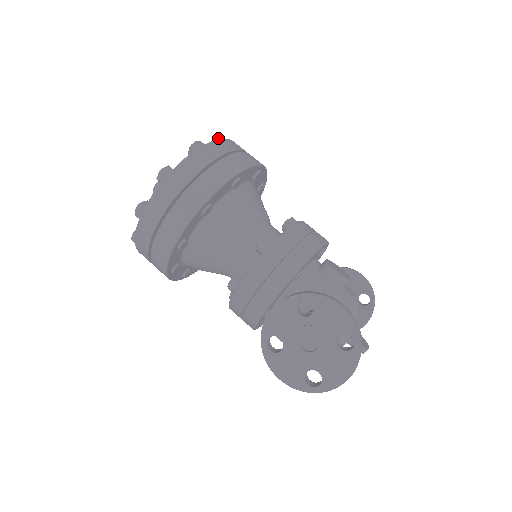
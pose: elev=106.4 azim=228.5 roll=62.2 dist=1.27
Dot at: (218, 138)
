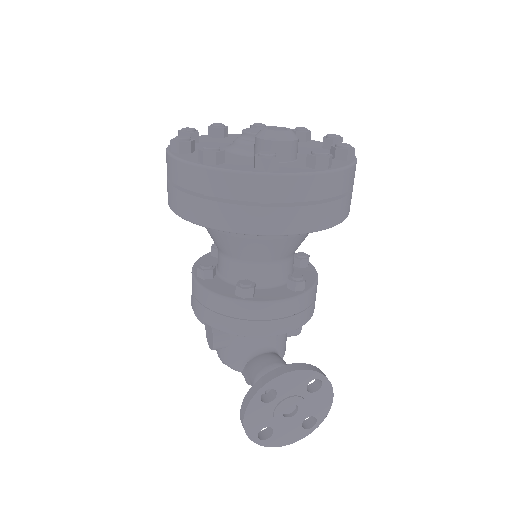
Dot at: occluded
